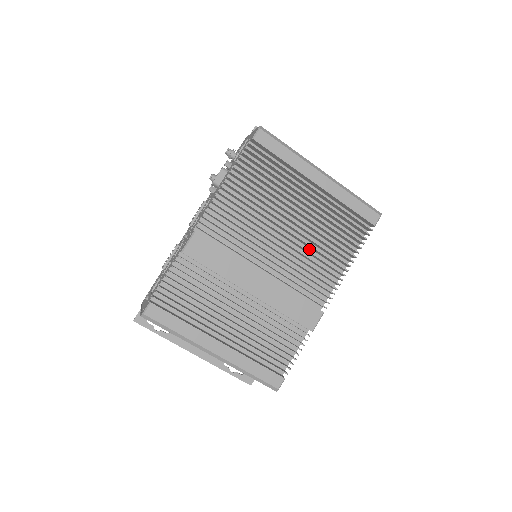
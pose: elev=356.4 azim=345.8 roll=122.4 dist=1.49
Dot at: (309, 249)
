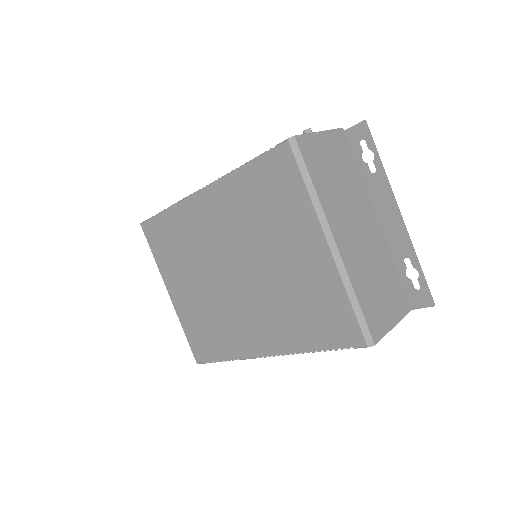
Dot at: occluded
